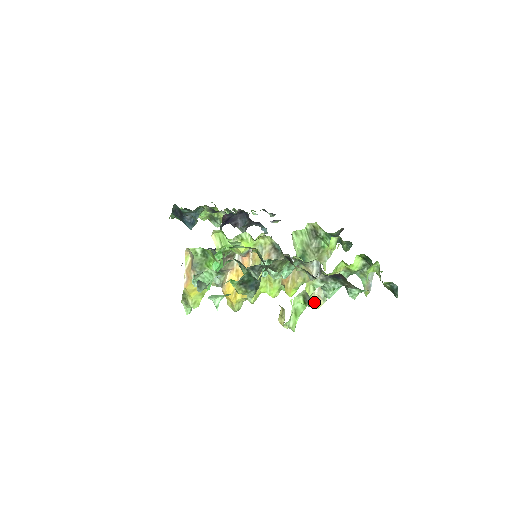
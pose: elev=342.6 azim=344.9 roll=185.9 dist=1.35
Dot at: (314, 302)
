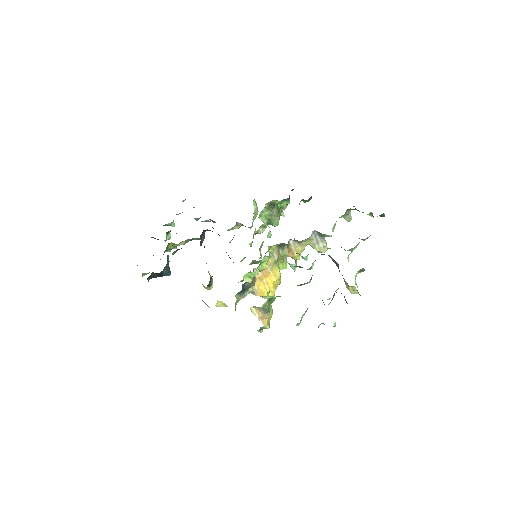
Dot at: (322, 251)
